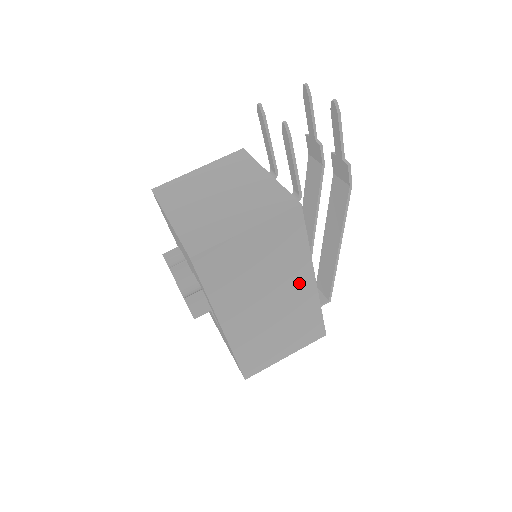
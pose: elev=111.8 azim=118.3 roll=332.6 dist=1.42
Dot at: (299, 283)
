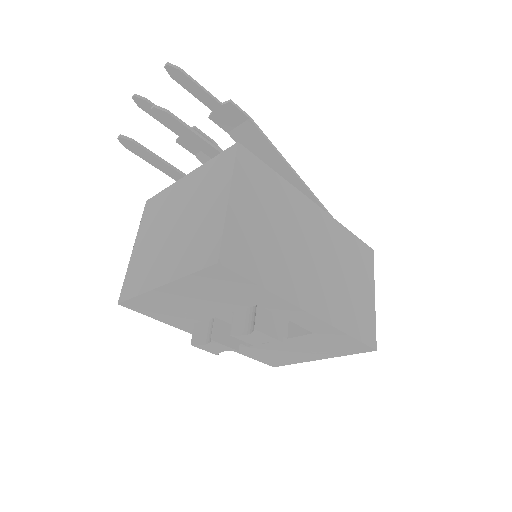
Dot at: (310, 217)
